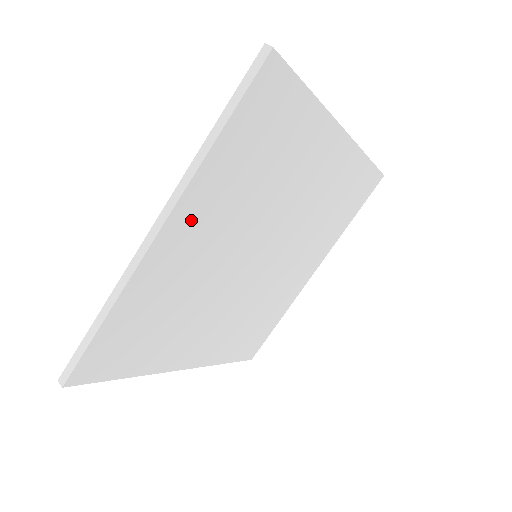
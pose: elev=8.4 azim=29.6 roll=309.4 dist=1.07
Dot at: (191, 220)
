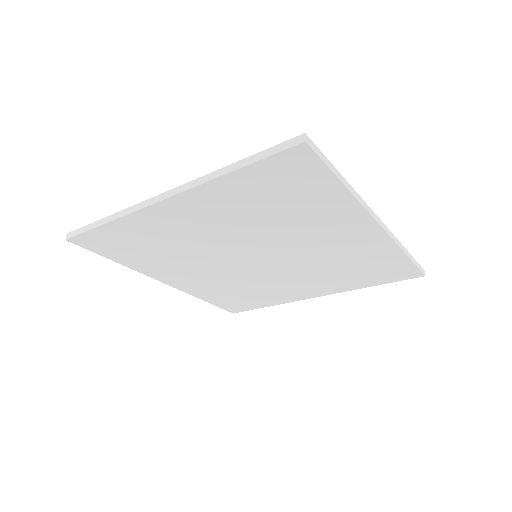
Dot at: (194, 207)
